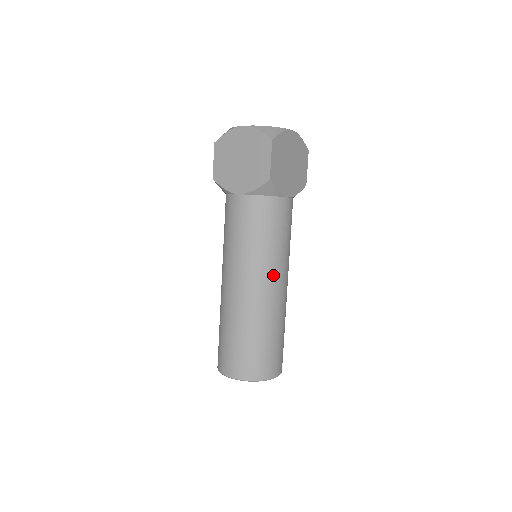
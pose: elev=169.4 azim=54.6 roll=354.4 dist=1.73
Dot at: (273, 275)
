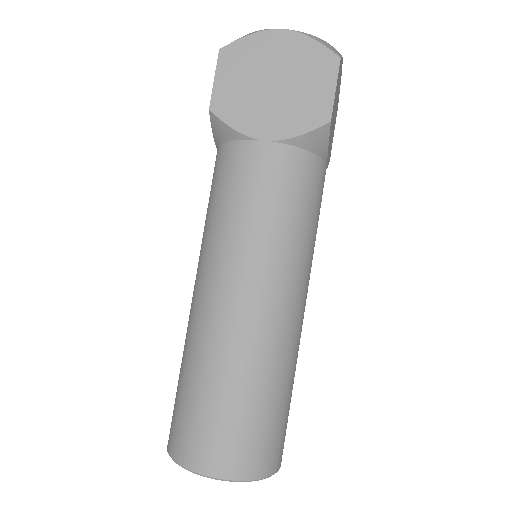
Dot at: (301, 287)
